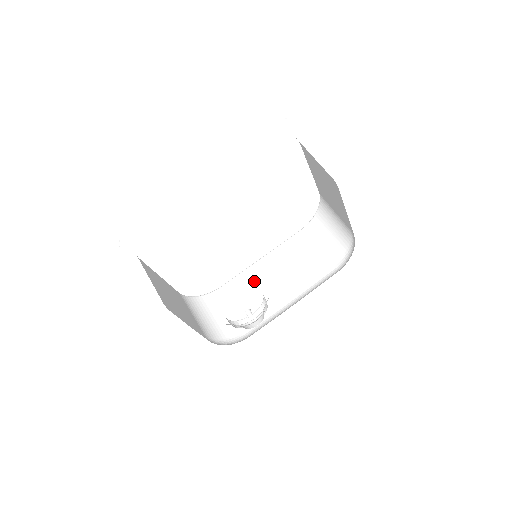
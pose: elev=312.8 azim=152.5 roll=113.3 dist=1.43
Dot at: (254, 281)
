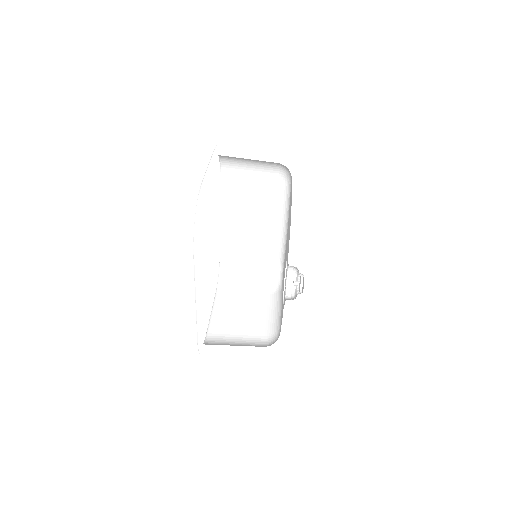
Dot at: (237, 231)
